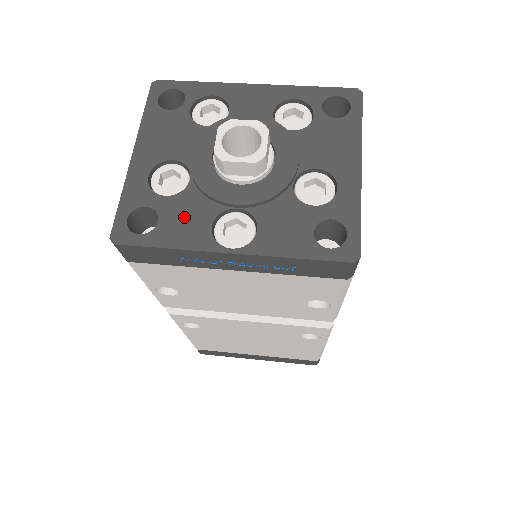
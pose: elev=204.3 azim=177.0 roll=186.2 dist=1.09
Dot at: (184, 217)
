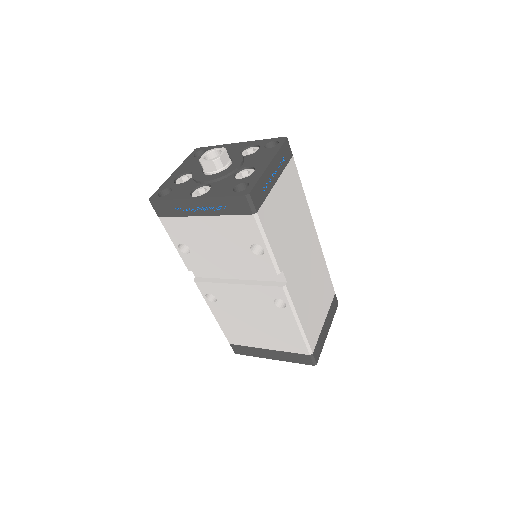
Dot at: (182, 189)
